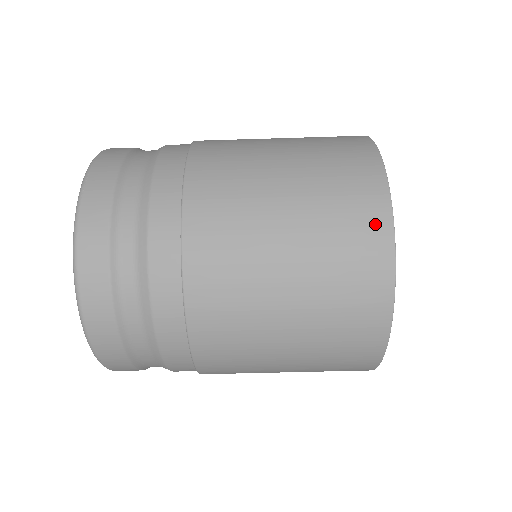
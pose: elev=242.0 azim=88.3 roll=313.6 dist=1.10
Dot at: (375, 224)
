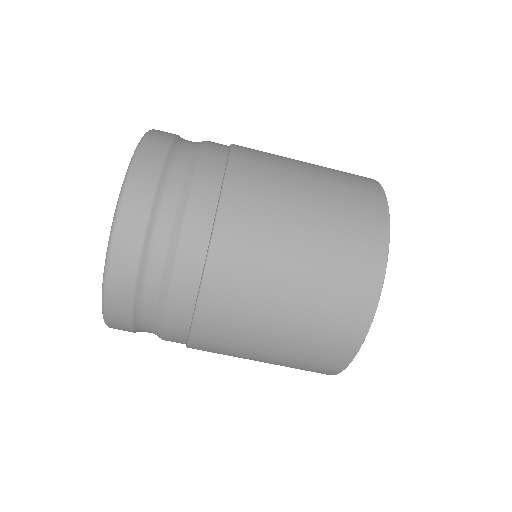
Dot at: (376, 224)
